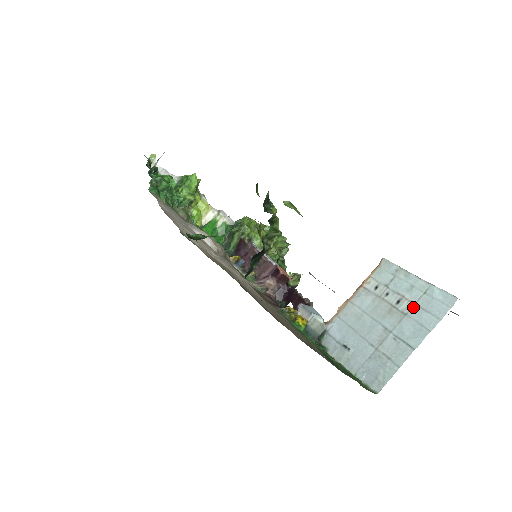
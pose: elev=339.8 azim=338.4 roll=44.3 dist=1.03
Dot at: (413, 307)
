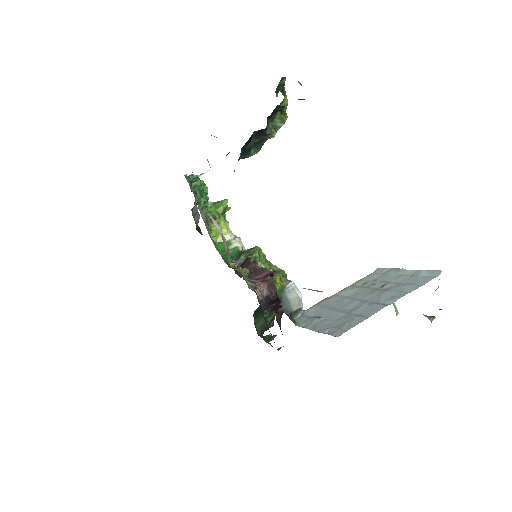
Dot at: (396, 285)
